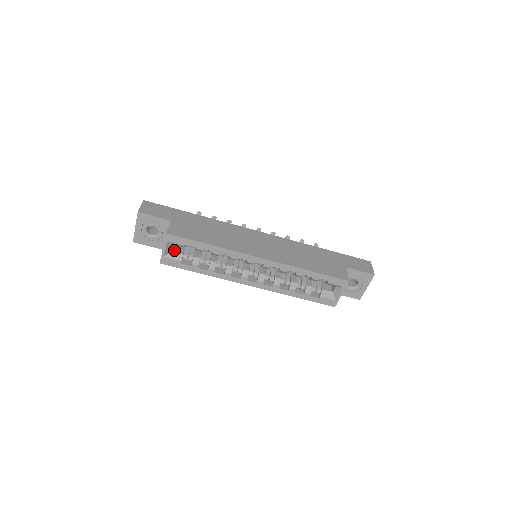
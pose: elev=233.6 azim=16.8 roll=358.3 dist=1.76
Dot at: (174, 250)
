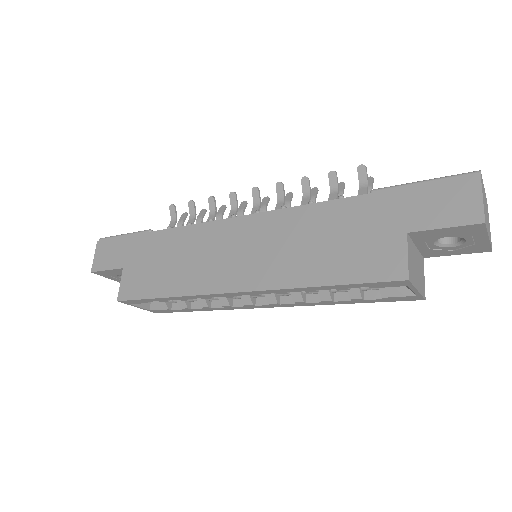
Dot at: occluded
